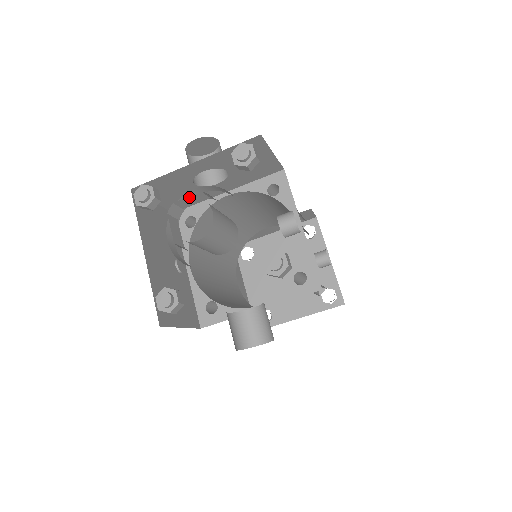
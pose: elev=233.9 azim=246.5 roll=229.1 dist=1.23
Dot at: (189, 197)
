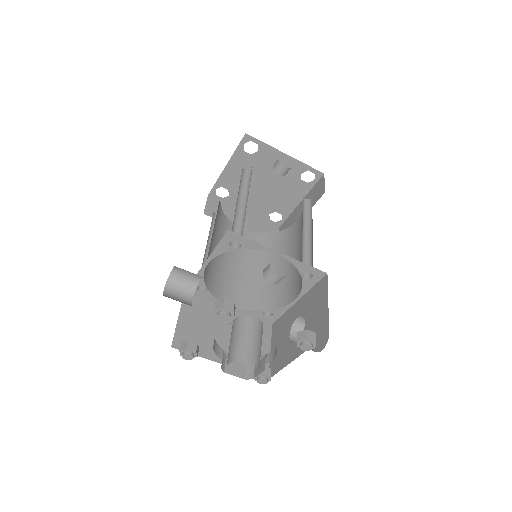
Dot at: occluded
